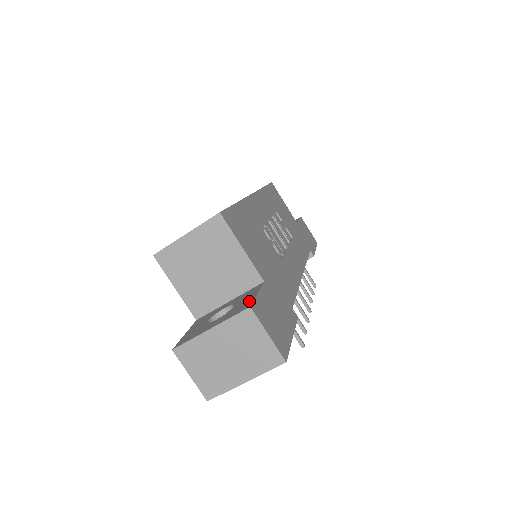
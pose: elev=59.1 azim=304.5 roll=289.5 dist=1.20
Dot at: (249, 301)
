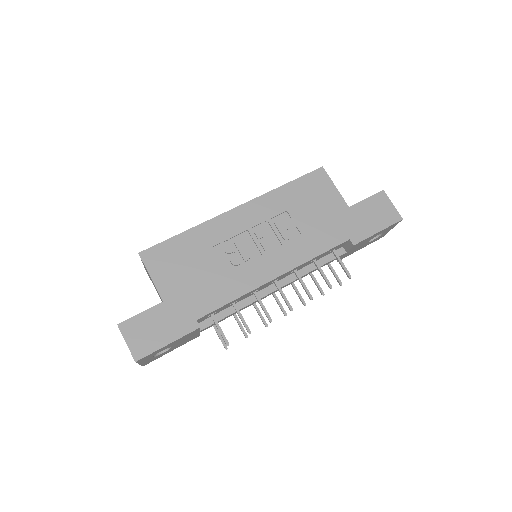
Dot at: (131, 318)
